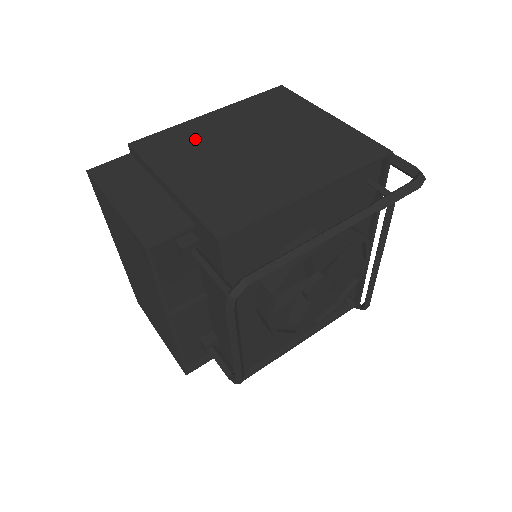
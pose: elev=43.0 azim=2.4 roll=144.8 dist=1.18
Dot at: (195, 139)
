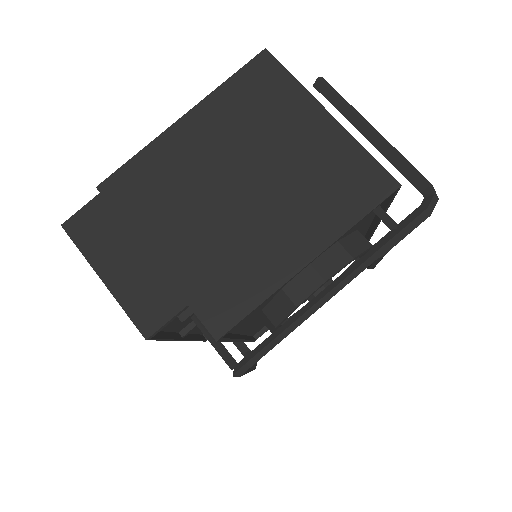
Dot at: (170, 174)
